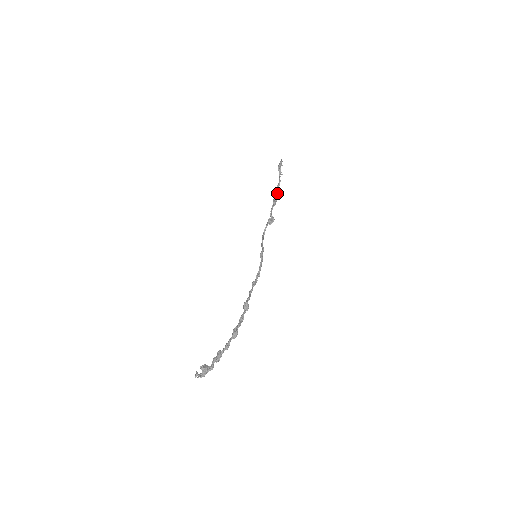
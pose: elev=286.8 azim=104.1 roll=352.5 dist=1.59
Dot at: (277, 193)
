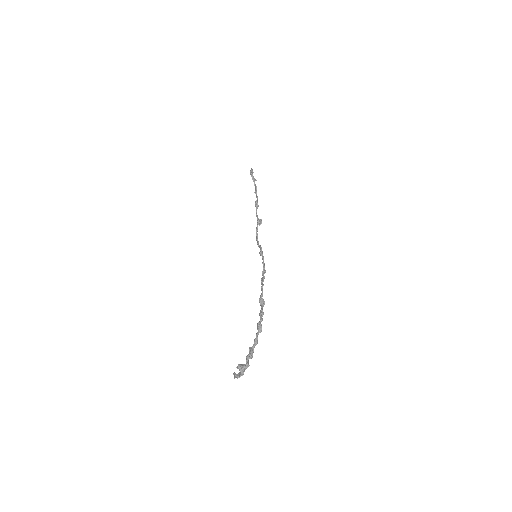
Dot at: (257, 198)
